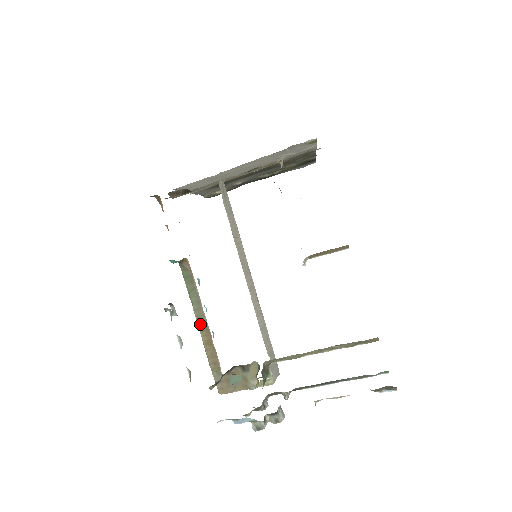
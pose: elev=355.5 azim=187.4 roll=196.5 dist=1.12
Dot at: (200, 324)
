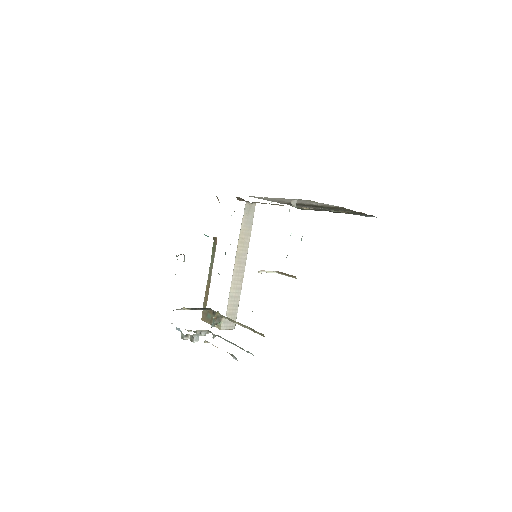
Dot at: (209, 277)
